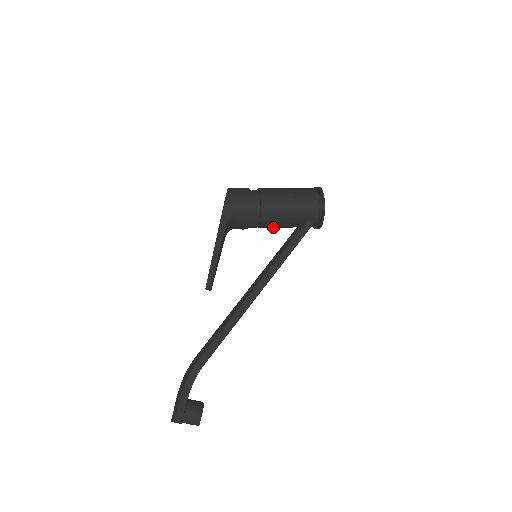
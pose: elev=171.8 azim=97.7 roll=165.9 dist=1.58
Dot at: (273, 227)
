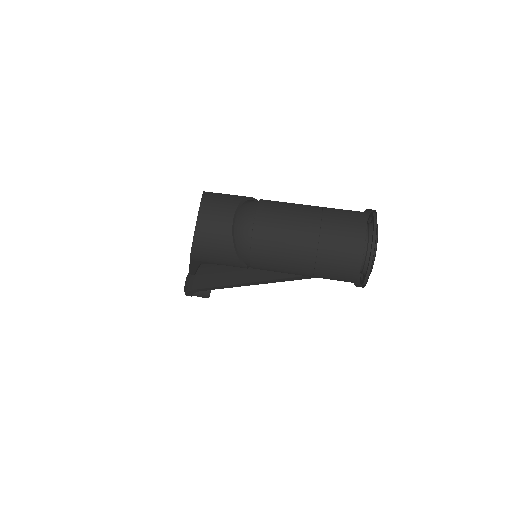
Dot at: occluded
